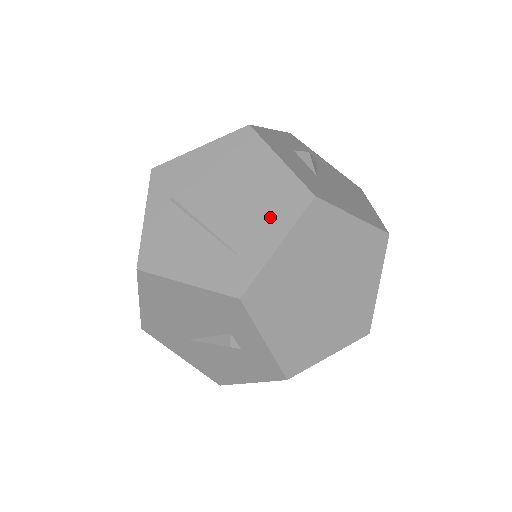
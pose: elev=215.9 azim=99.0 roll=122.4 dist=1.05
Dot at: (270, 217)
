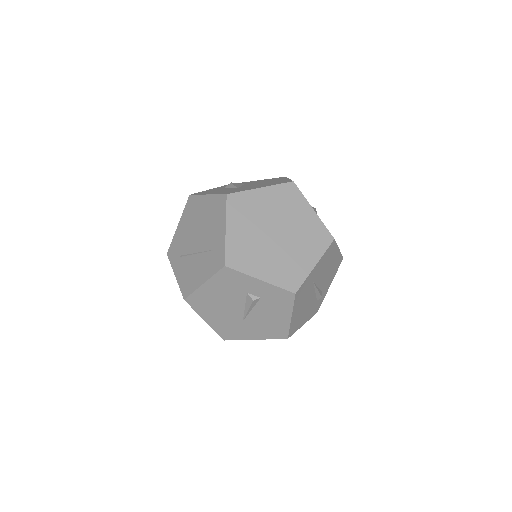
Dot at: (216, 221)
